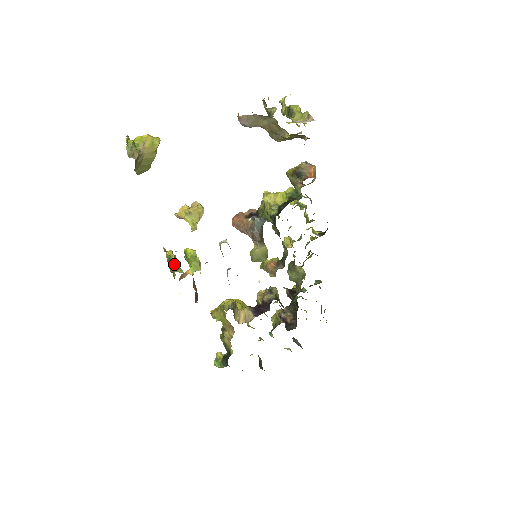
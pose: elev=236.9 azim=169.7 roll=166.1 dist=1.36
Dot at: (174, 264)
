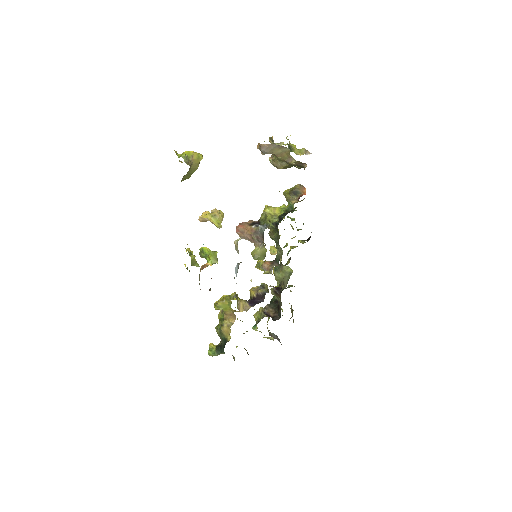
Dot at: occluded
